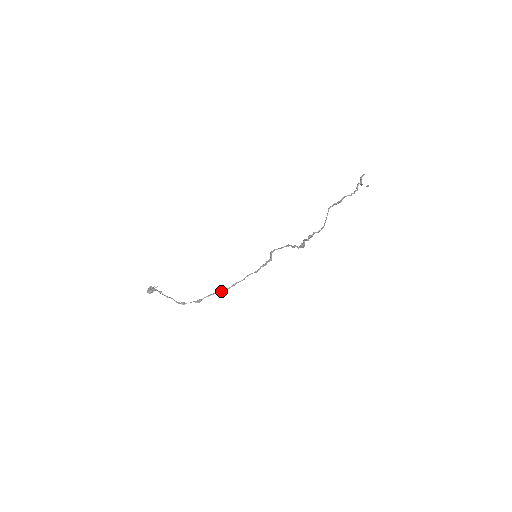
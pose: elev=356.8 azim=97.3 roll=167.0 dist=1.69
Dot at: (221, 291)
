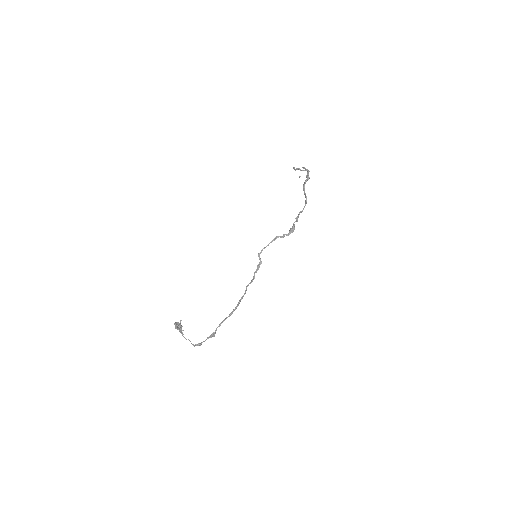
Dot at: (230, 314)
